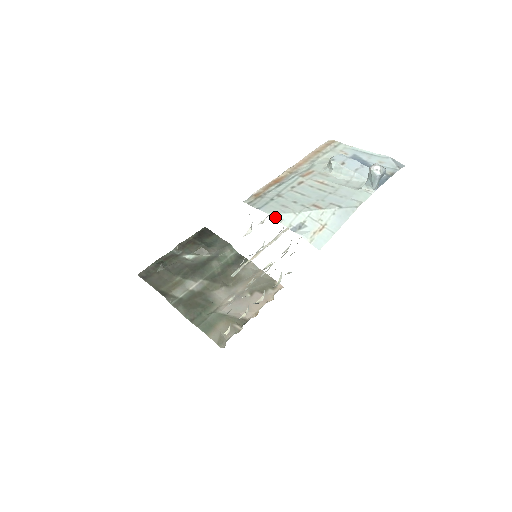
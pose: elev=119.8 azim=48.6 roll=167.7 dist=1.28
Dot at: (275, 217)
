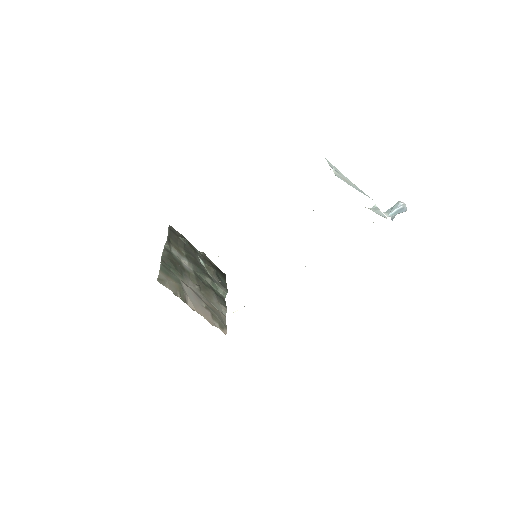
Dot at: (327, 160)
